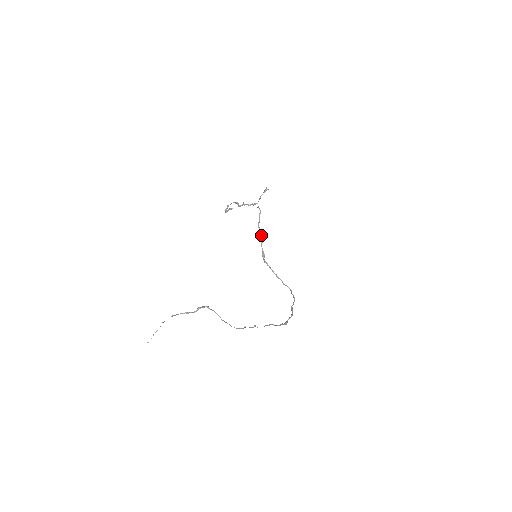
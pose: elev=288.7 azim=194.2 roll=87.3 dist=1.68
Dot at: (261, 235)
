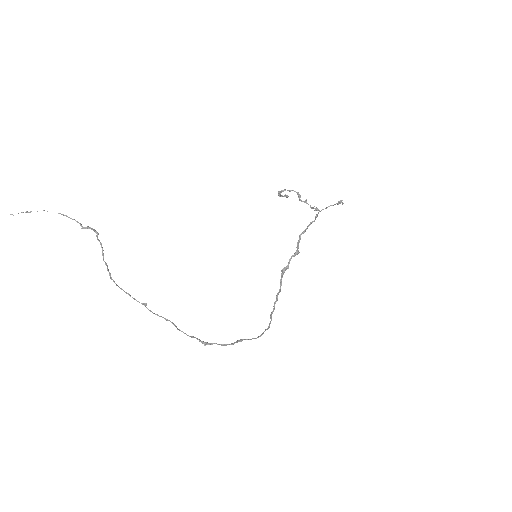
Dot at: (297, 247)
